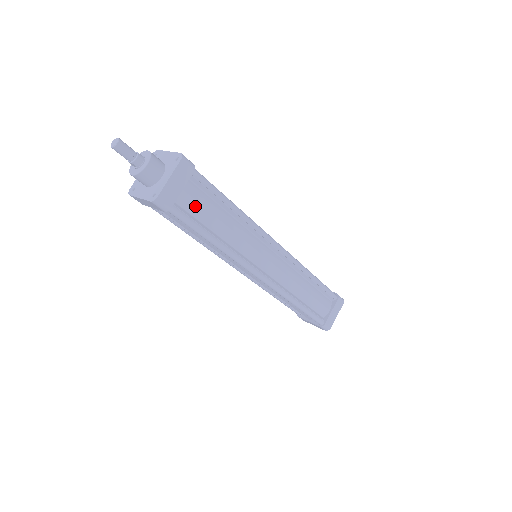
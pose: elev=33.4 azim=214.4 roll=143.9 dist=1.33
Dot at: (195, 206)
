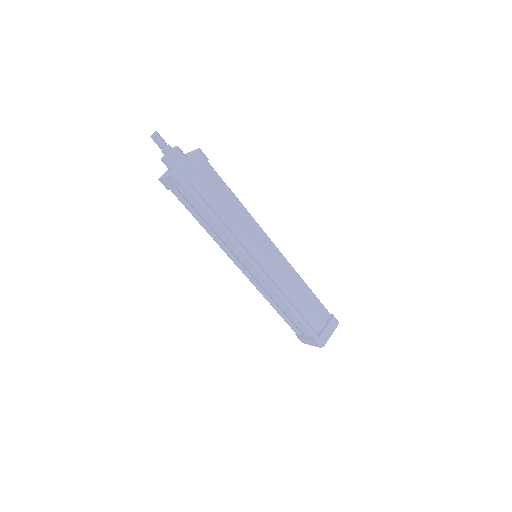
Dot at: (205, 189)
